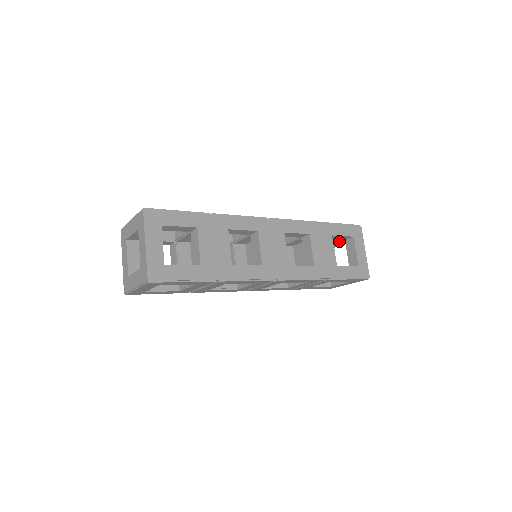
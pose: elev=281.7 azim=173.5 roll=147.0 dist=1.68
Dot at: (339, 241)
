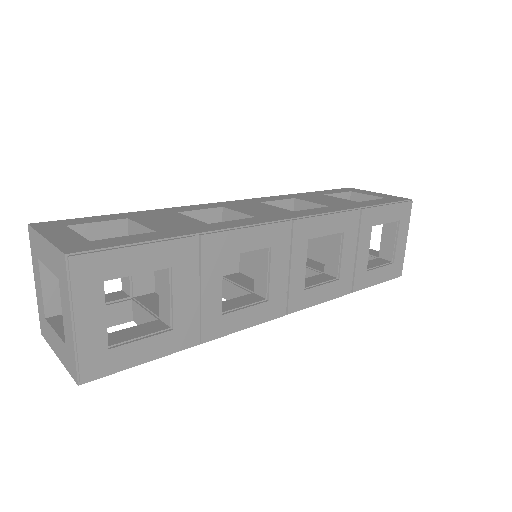
Dot at: occluded
